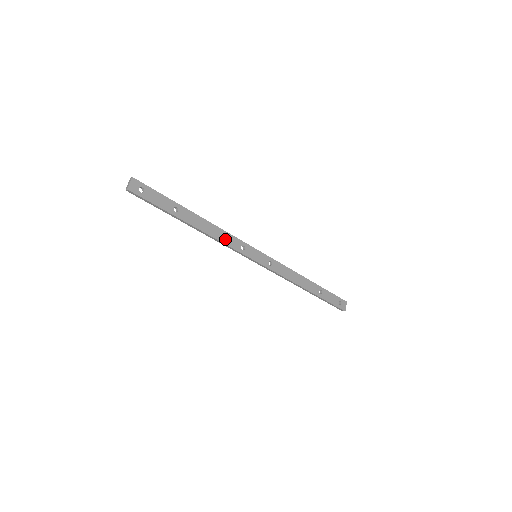
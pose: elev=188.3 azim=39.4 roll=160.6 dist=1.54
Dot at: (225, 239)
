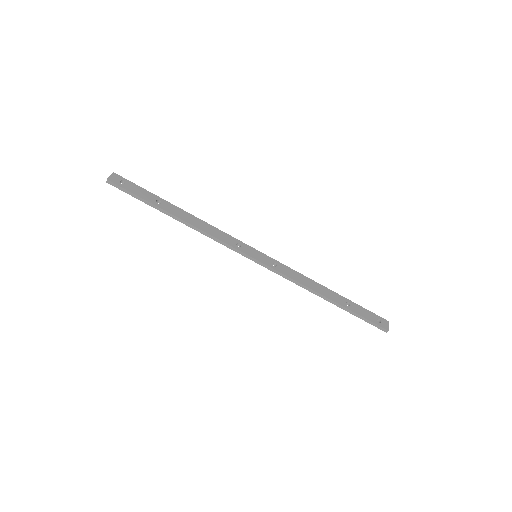
Dot at: (216, 234)
